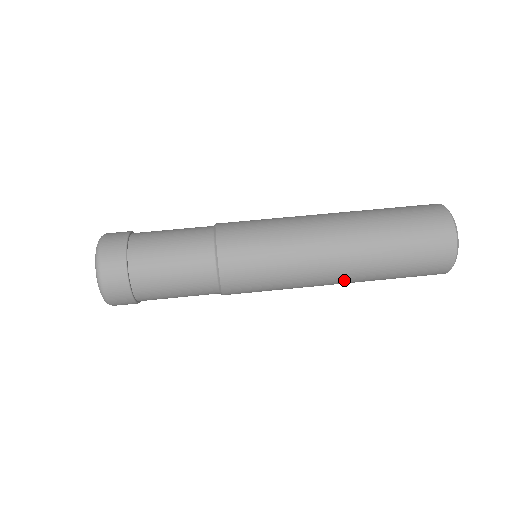
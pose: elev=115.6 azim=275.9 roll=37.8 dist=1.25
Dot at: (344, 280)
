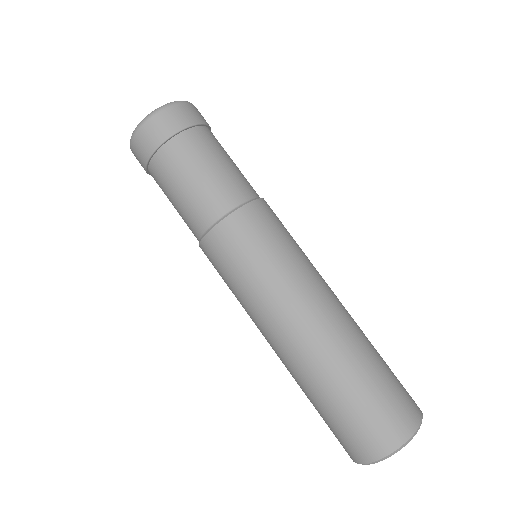
Dot at: occluded
